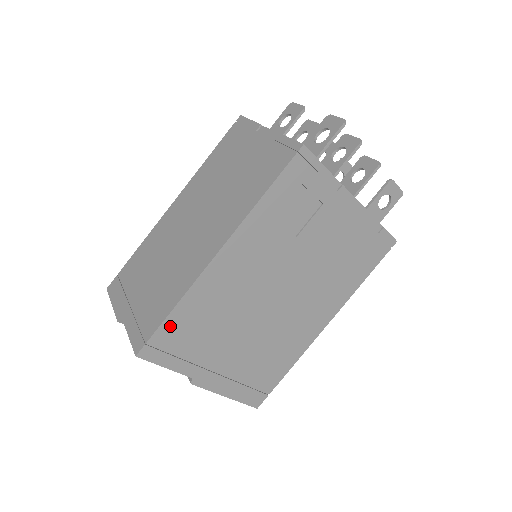
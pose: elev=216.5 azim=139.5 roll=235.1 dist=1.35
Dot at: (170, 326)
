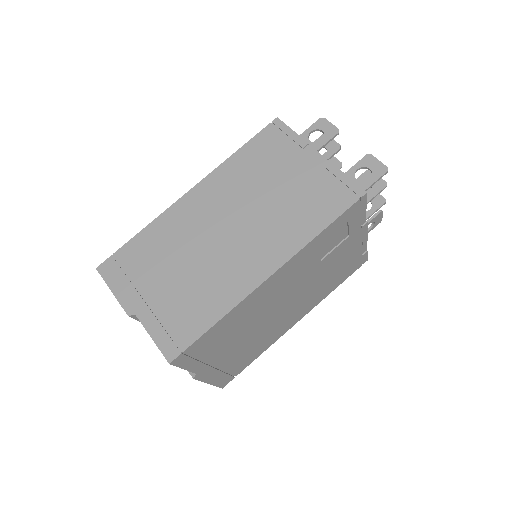
Dot at: (207, 336)
